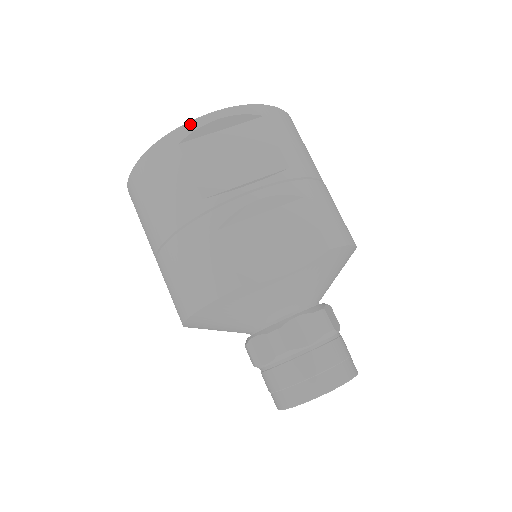
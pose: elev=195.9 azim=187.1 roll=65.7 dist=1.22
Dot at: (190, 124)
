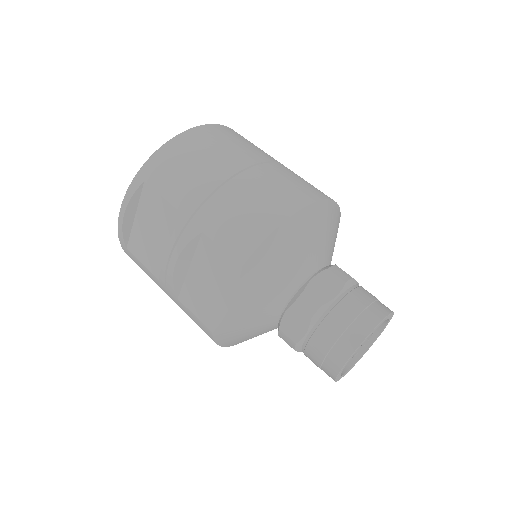
Dot at: (118, 231)
